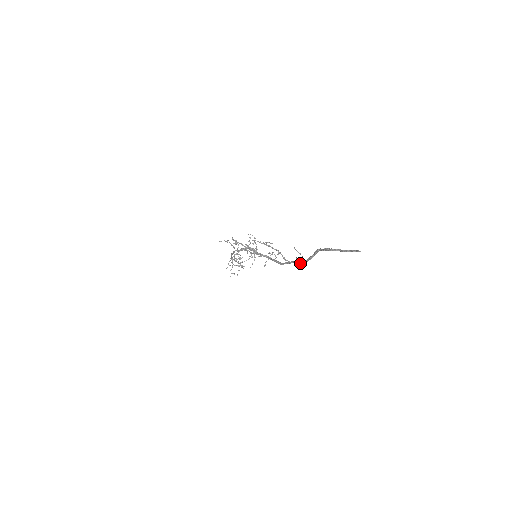
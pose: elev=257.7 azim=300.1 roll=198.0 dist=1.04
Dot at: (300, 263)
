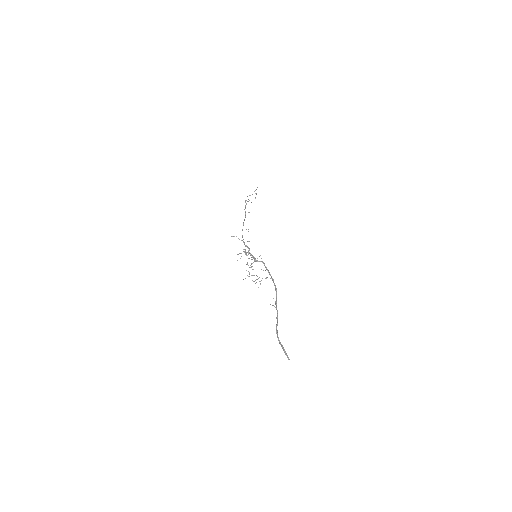
Dot at: (275, 304)
